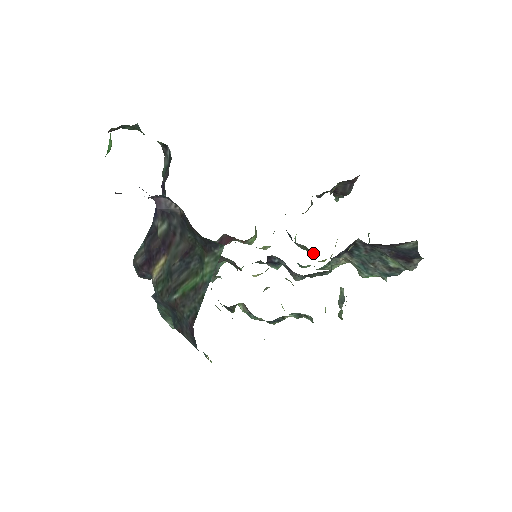
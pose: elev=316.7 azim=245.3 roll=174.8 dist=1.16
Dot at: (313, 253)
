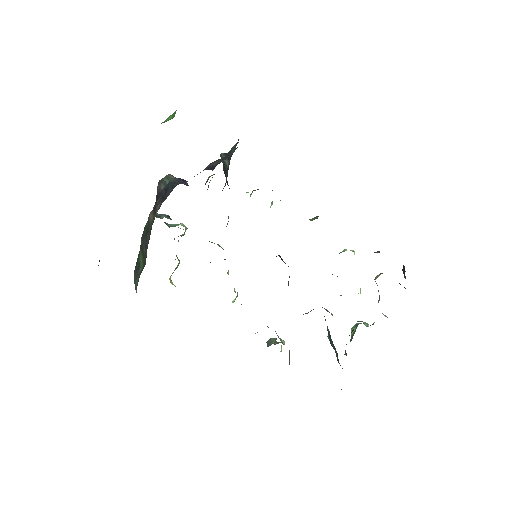
Dot at: occluded
